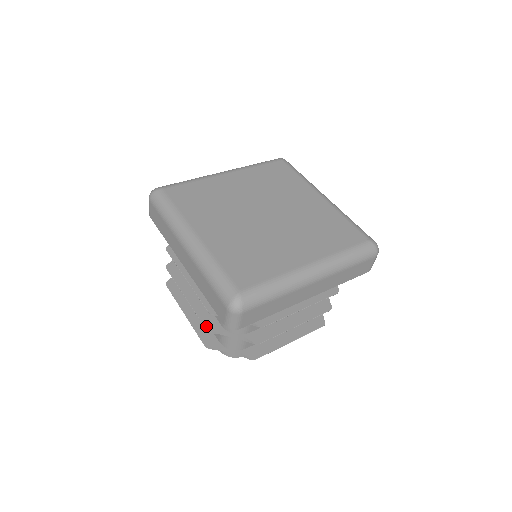
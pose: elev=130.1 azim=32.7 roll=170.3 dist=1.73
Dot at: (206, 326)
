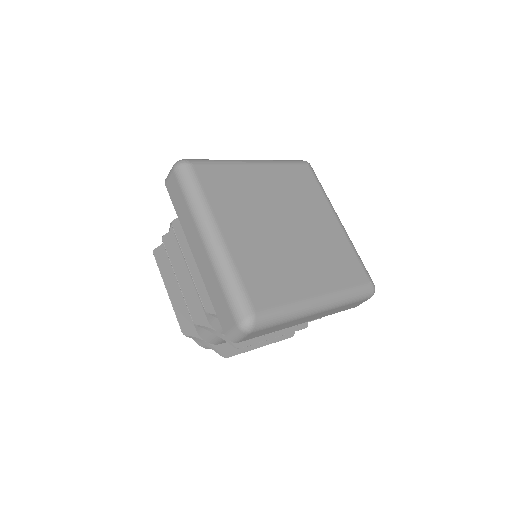
Dot at: (193, 317)
